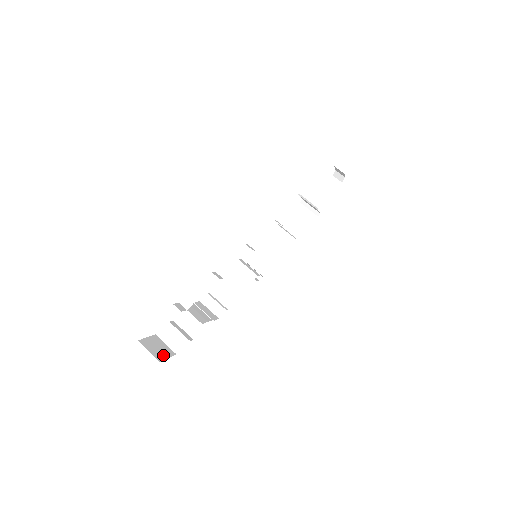
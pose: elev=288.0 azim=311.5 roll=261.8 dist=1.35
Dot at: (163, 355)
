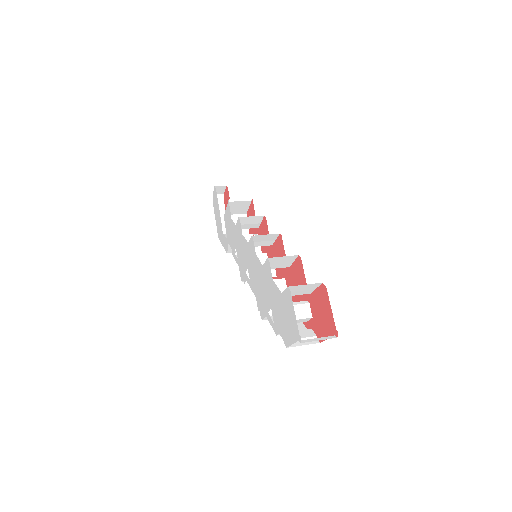
Dot at: occluded
